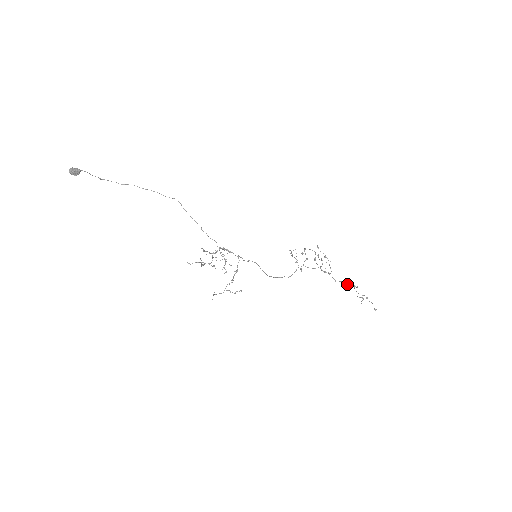
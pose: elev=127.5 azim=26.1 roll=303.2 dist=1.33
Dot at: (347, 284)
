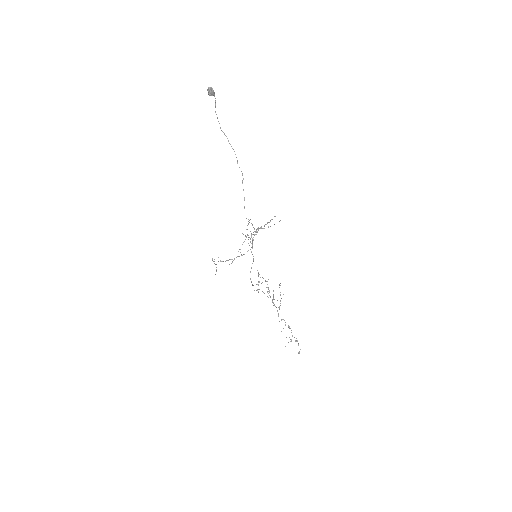
Dot at: occluded
